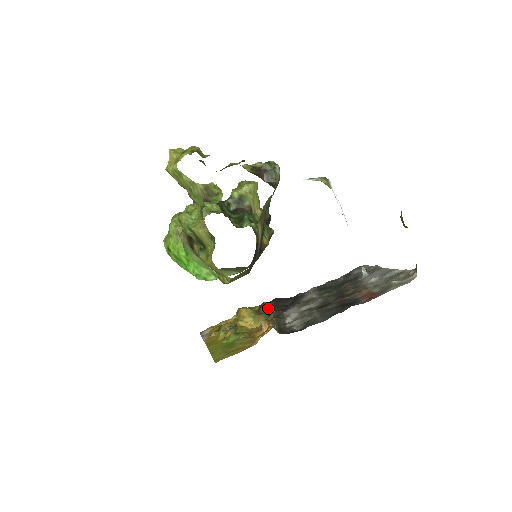
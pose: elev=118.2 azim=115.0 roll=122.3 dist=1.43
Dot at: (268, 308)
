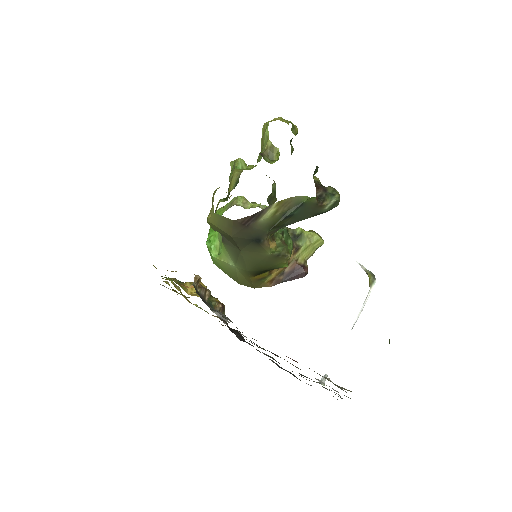
Dot at: (218, 302)
